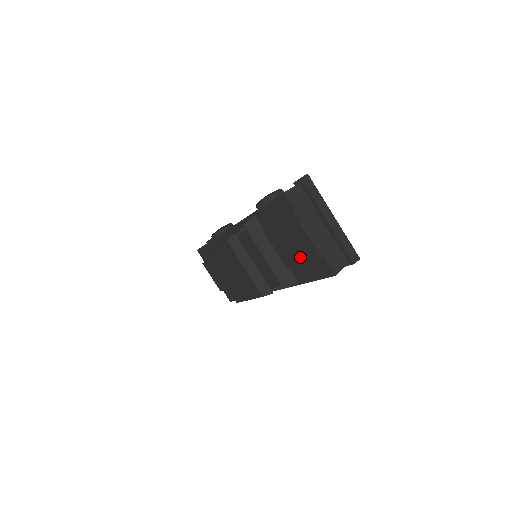
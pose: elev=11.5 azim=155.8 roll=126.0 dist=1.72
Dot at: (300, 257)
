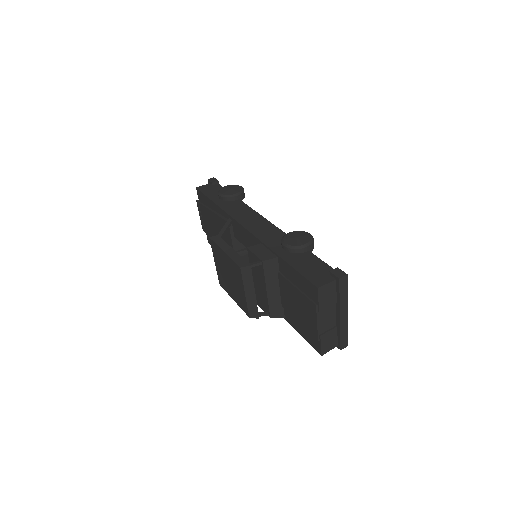
Dot at: (299, 319)
